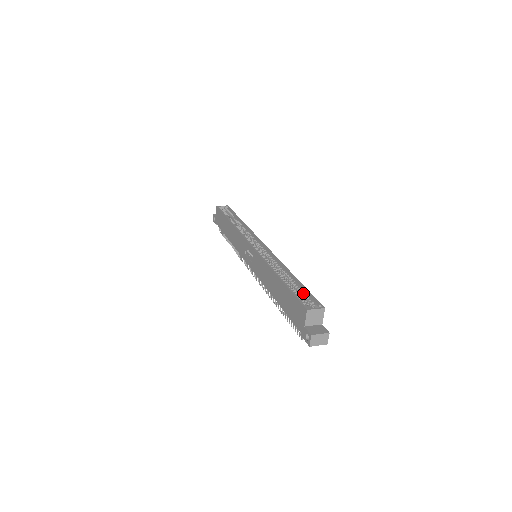
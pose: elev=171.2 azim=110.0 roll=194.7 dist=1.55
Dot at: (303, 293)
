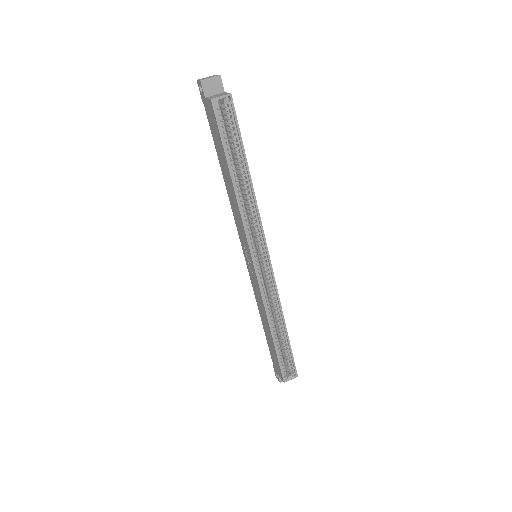
Dot at: (287, 354)
